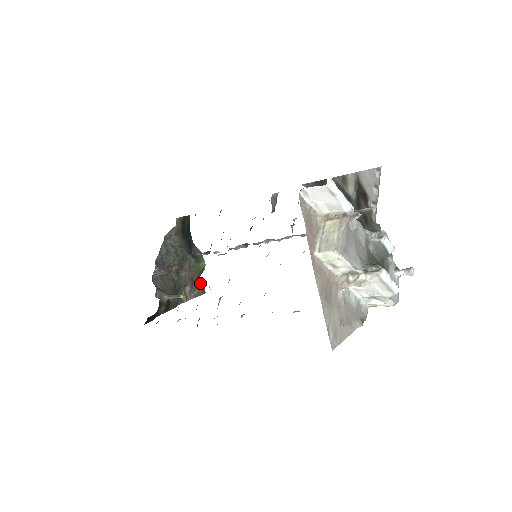
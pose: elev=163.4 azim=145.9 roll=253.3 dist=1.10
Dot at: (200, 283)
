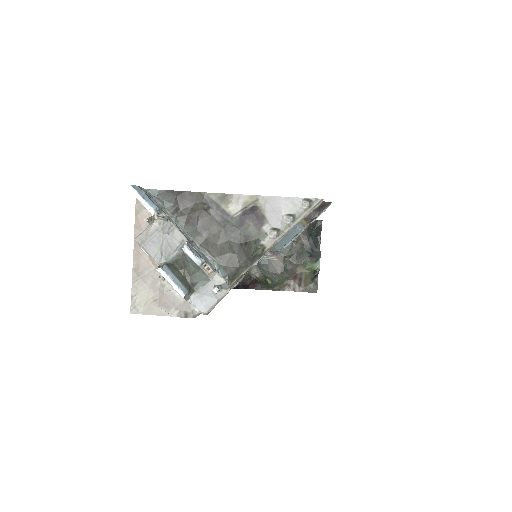
Dot at: (315, 282)
